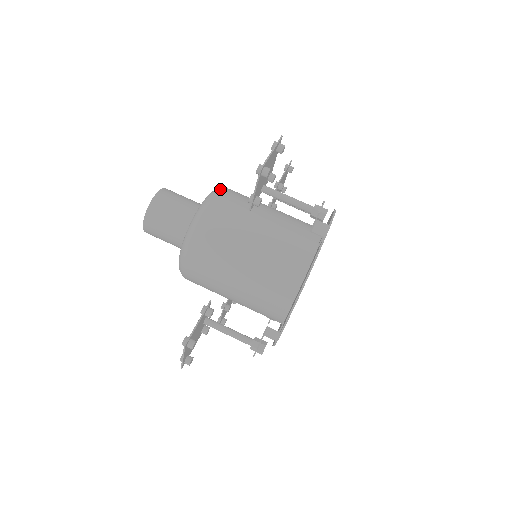
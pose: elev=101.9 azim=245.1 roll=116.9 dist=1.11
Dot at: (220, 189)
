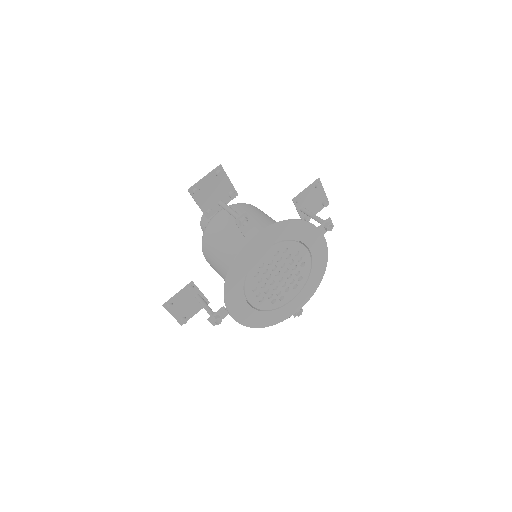
Dot at: (232, 204)
